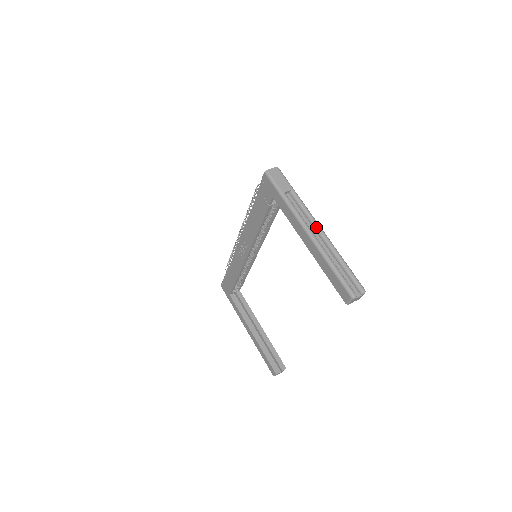
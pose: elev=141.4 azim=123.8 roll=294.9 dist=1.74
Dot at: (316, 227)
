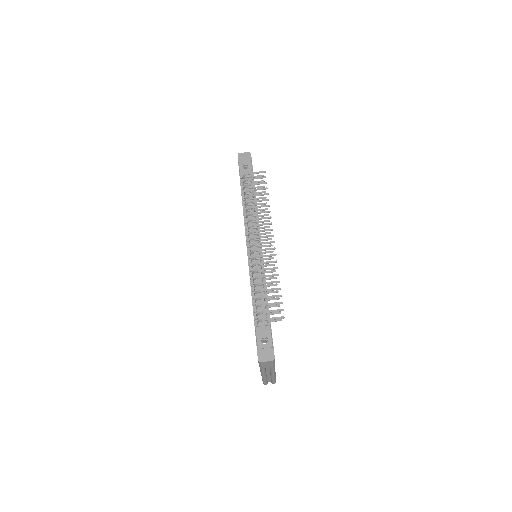
Dot at: (271, 374)
